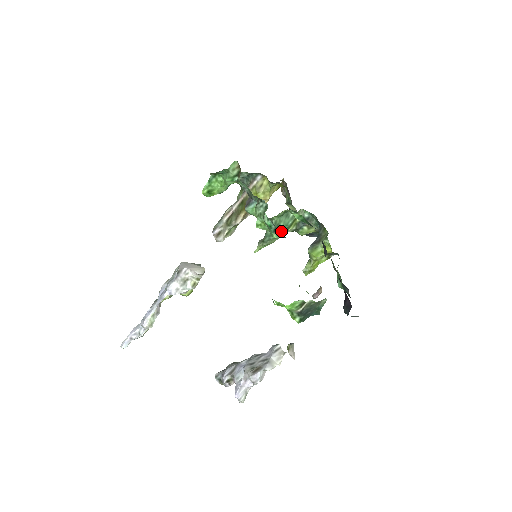
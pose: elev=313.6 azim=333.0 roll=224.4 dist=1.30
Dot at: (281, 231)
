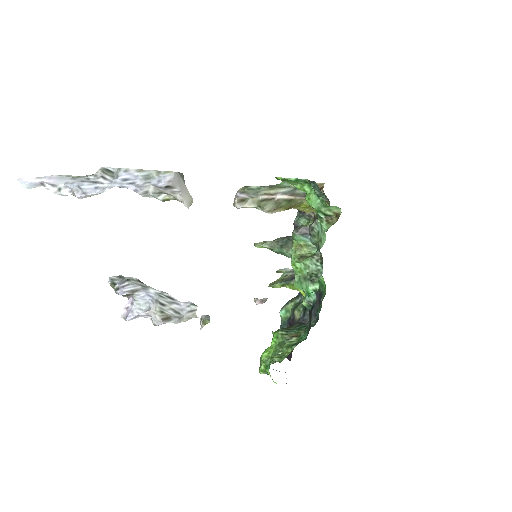
Dot at: occluded
